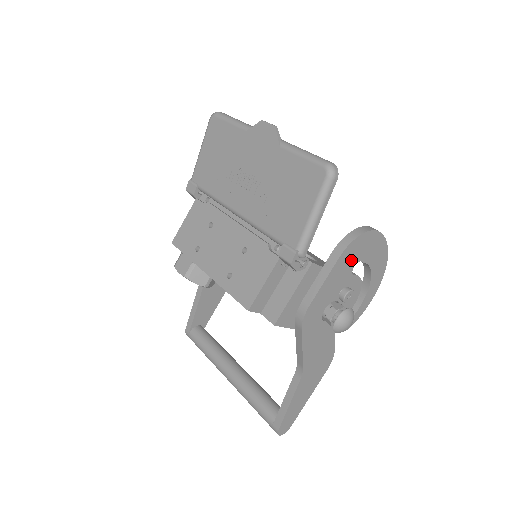
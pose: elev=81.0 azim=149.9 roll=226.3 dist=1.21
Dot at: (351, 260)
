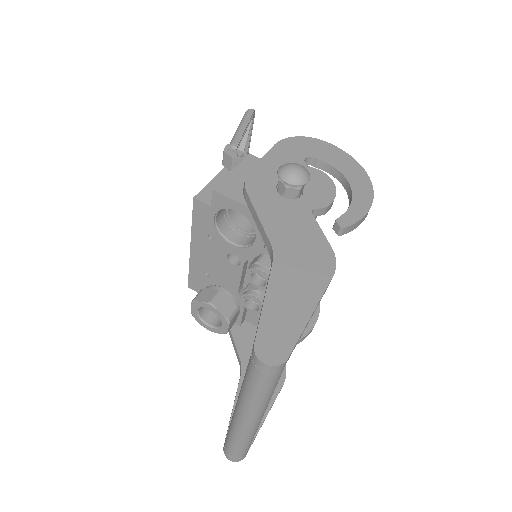
Dot at: (296, 152)
